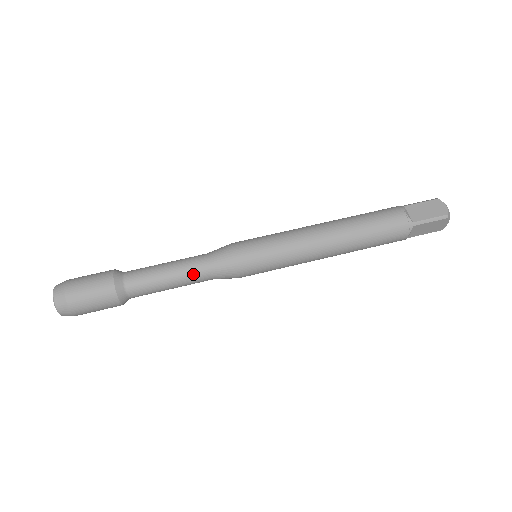
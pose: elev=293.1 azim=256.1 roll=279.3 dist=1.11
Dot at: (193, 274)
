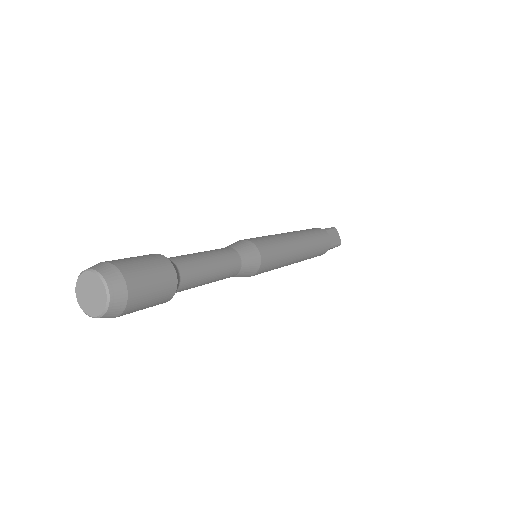
Dot at: (223, 251)
